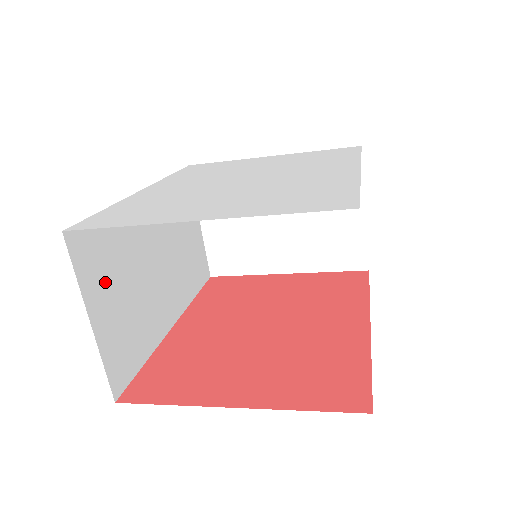
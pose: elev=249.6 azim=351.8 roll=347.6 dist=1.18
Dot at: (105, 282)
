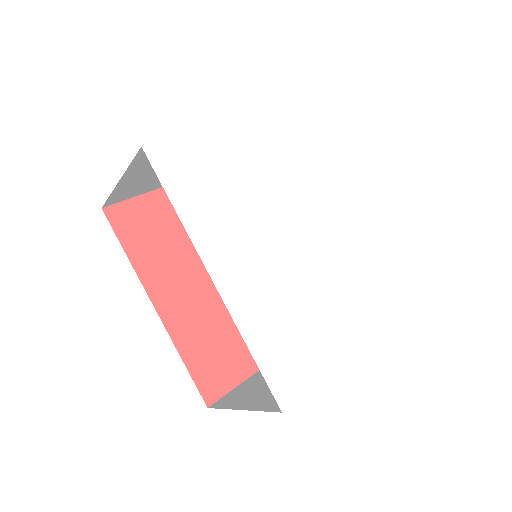
Dot at: occluded
